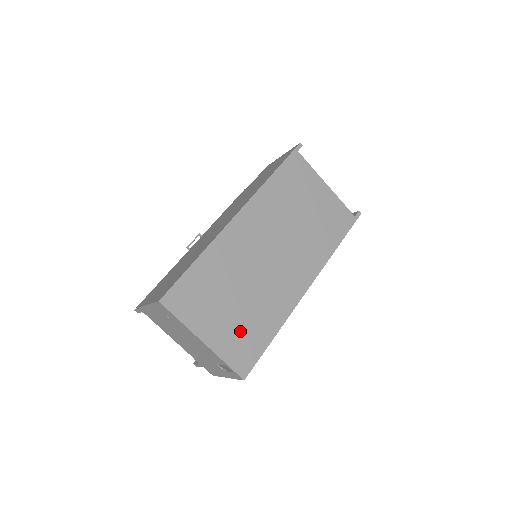
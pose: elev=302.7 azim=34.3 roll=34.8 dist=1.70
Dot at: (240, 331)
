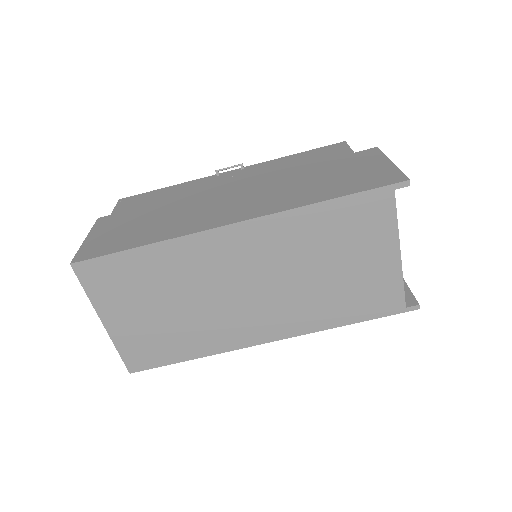
Dot at: (152, 336)
